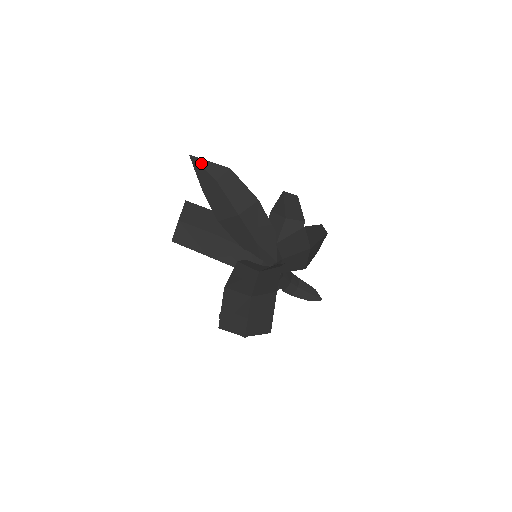
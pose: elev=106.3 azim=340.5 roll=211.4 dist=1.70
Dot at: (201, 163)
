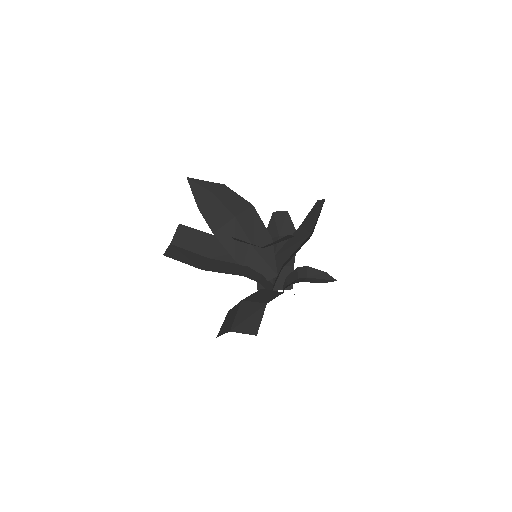
Dot at: (197, 182)
